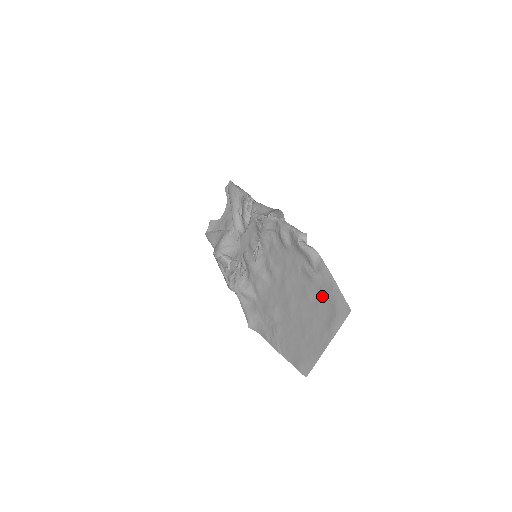
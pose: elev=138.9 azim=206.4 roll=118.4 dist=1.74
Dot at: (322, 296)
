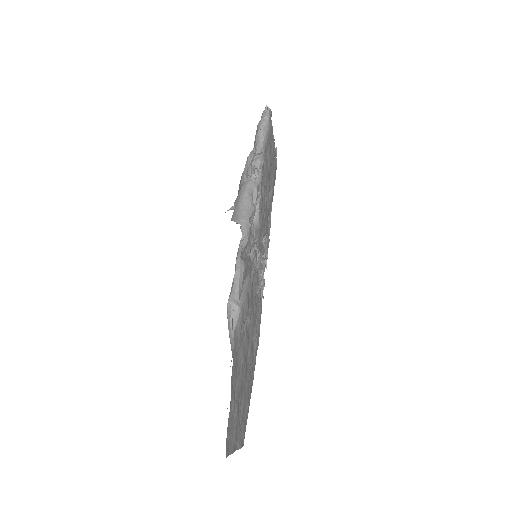
Dot at: occluded
